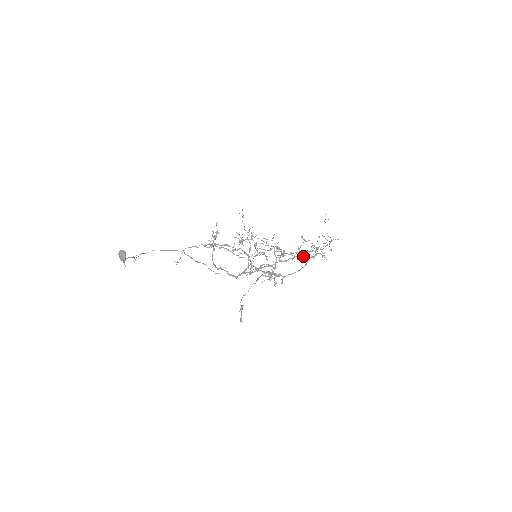
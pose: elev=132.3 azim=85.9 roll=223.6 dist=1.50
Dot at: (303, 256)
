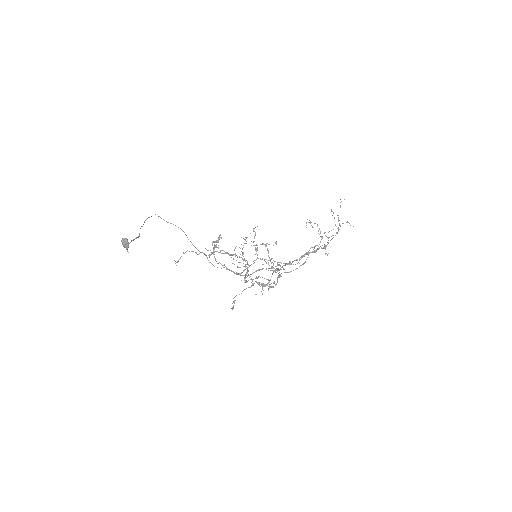
Dot at: occluded
